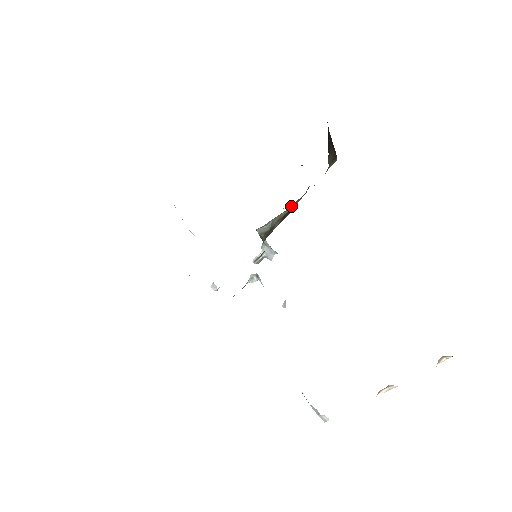
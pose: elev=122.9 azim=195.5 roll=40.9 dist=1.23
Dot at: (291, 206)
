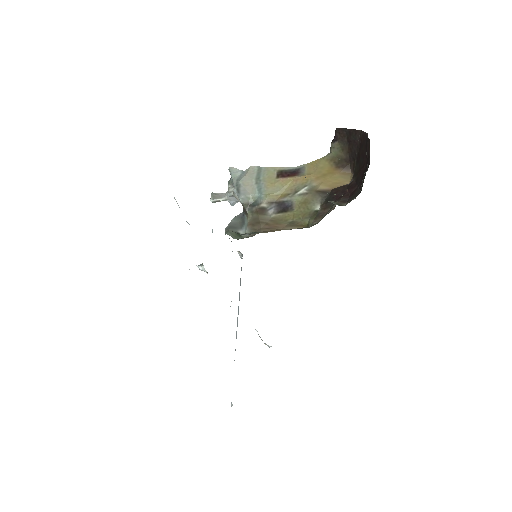
Dot at: (284, 187)
